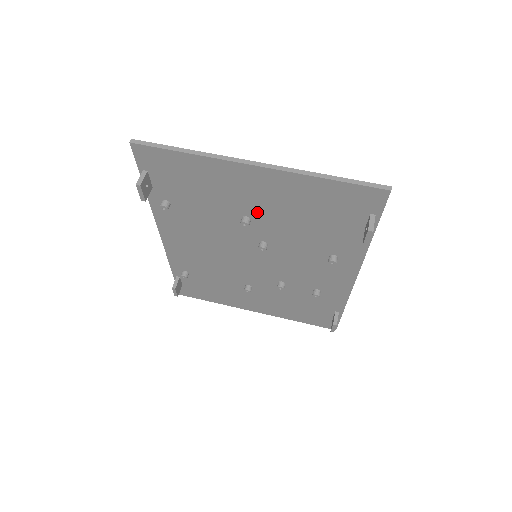
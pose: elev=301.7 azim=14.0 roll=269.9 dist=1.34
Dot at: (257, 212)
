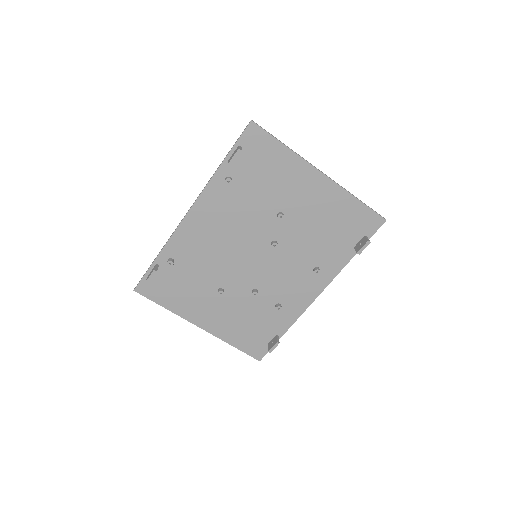
Dot at: (293, 211)
